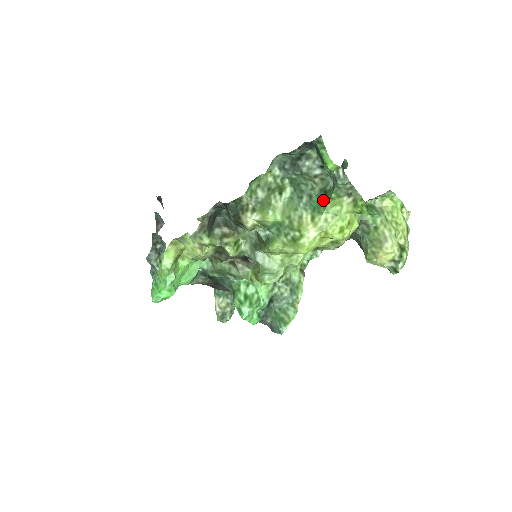
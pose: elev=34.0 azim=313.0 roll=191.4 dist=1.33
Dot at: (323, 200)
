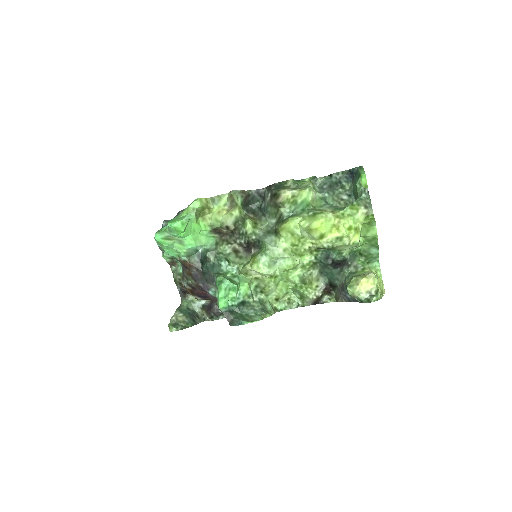
Dot at: occluded
